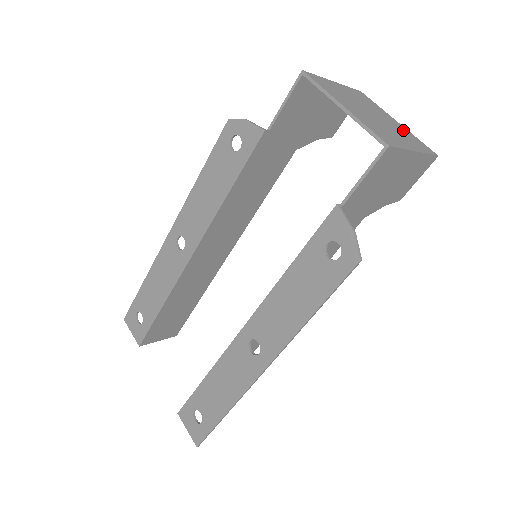
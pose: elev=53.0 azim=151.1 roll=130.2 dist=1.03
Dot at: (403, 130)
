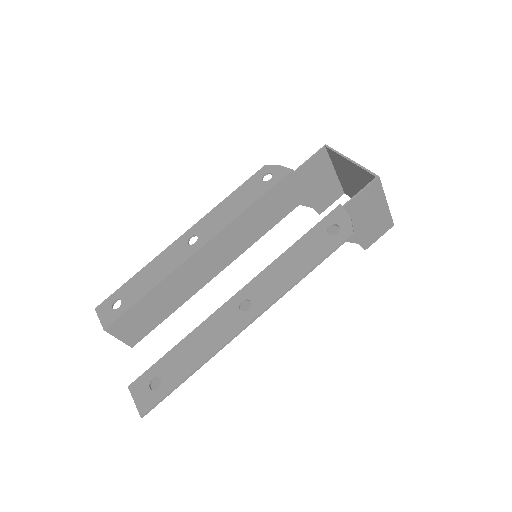
Dot at: occluded
